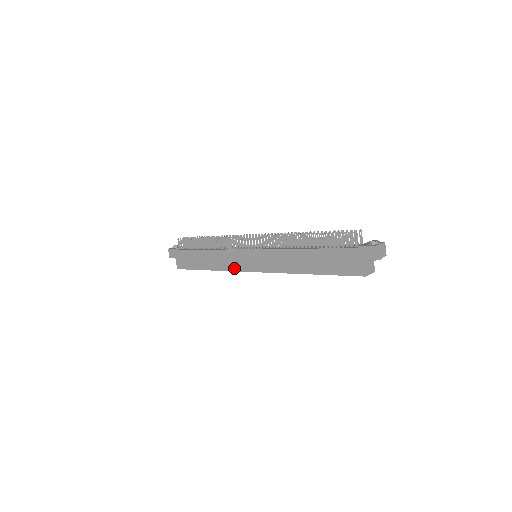
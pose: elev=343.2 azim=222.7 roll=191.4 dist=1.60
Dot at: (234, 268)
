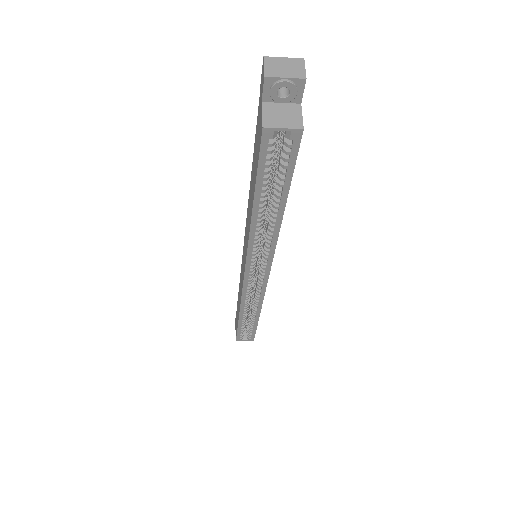
Dot at: (241, 289)
